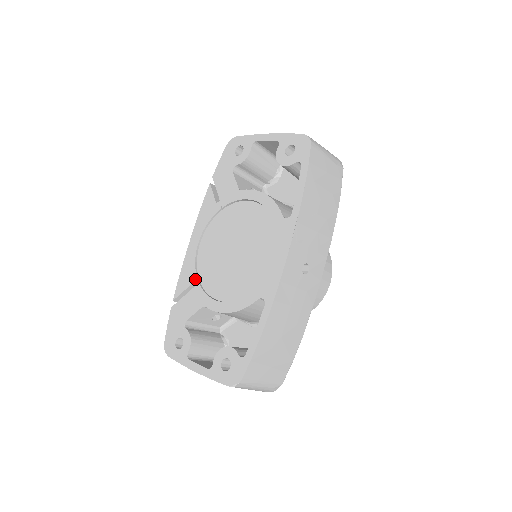
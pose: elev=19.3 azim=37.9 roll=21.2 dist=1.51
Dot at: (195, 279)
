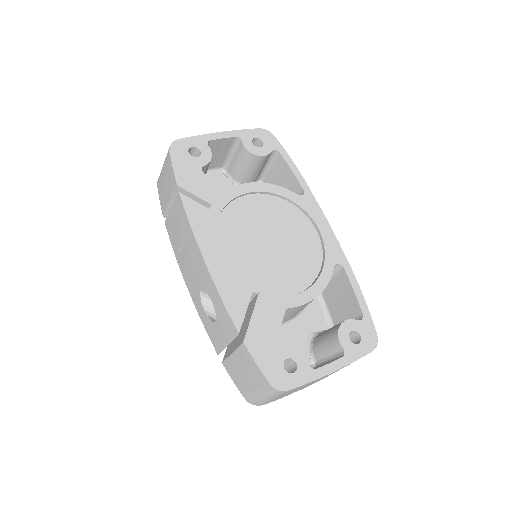
Dot at: (251, 292)
